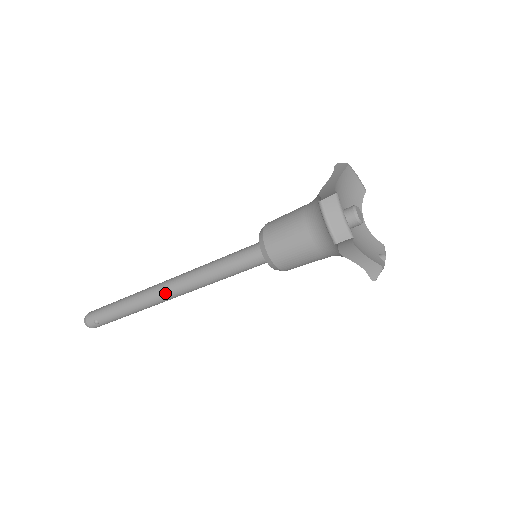
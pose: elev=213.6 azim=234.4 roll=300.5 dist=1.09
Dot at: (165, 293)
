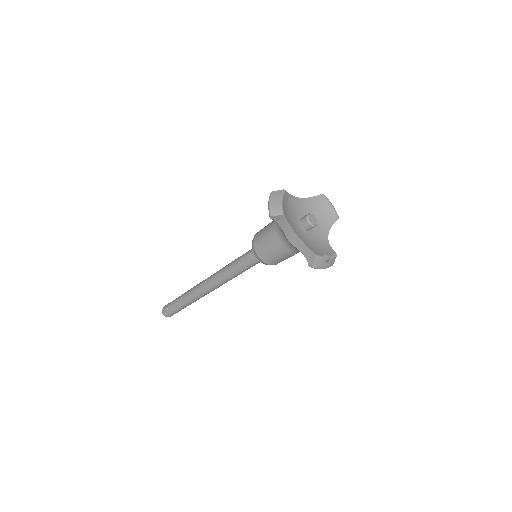
Dot at: (204, 284)
